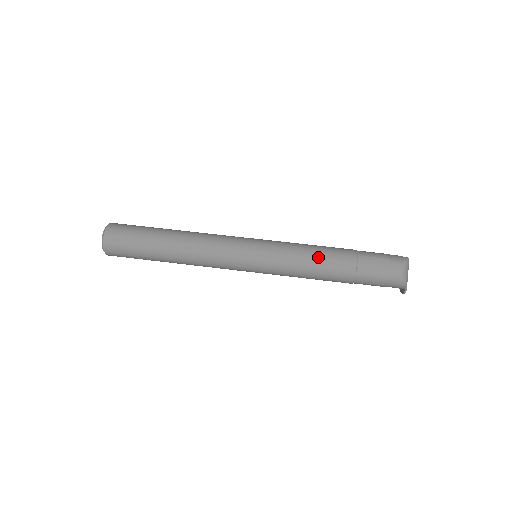
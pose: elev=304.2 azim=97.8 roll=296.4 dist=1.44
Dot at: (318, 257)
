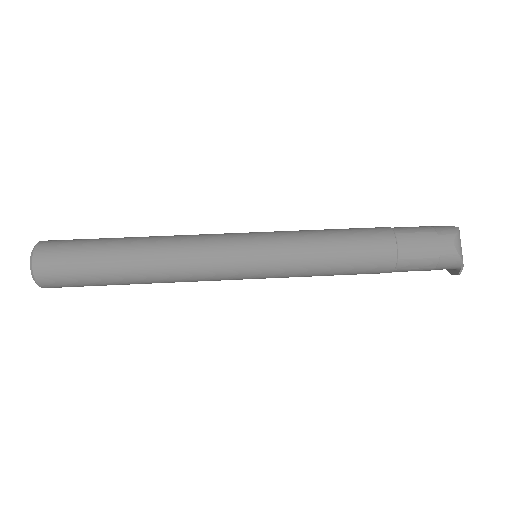
Dot at: (344, 244)
